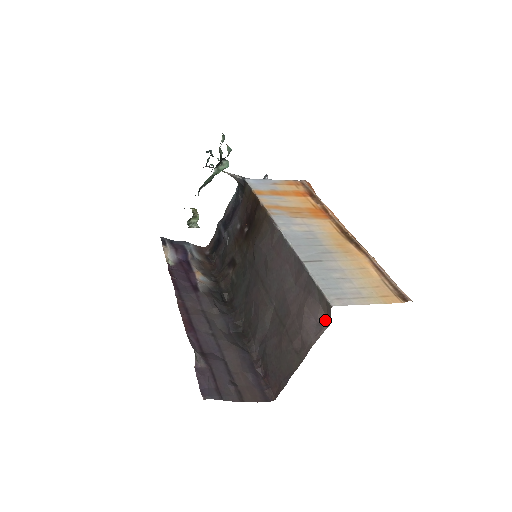
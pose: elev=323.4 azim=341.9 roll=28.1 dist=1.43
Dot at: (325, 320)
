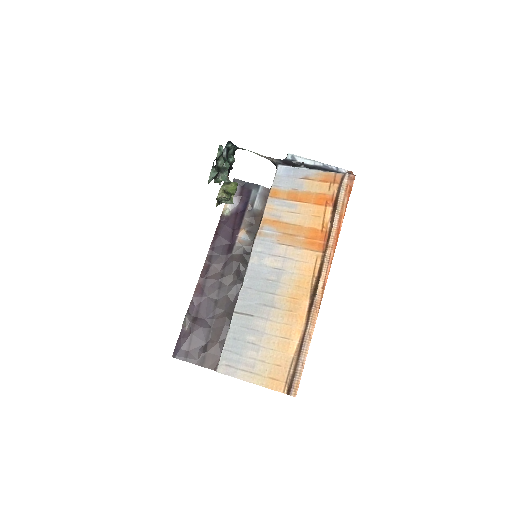
Dot at: occluded
